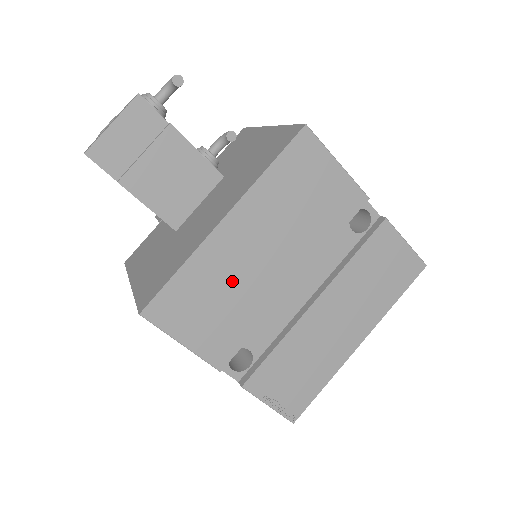
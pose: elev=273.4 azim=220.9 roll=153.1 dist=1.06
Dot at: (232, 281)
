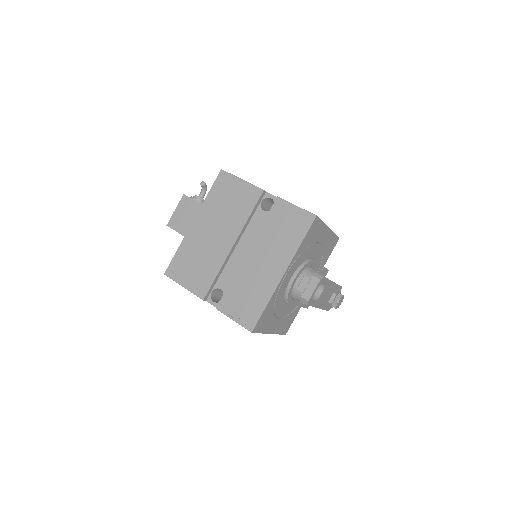
Dot at: (201, 250)
